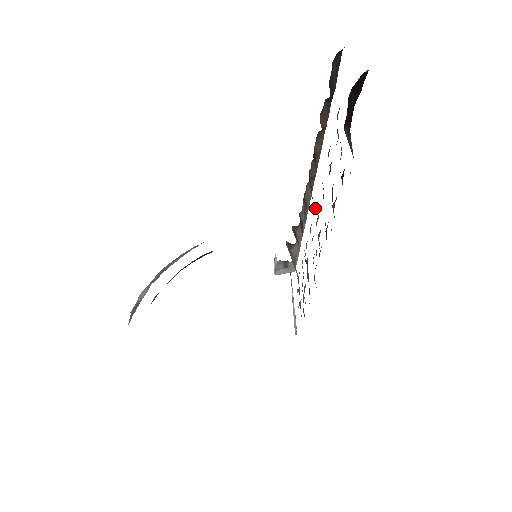
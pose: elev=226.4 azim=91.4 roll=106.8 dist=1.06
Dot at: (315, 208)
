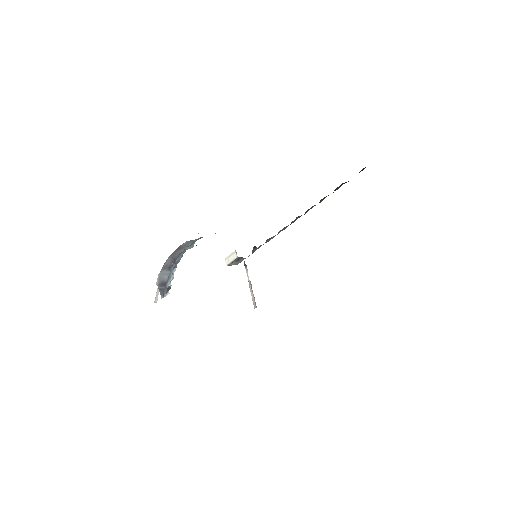
Dot at: occluded
